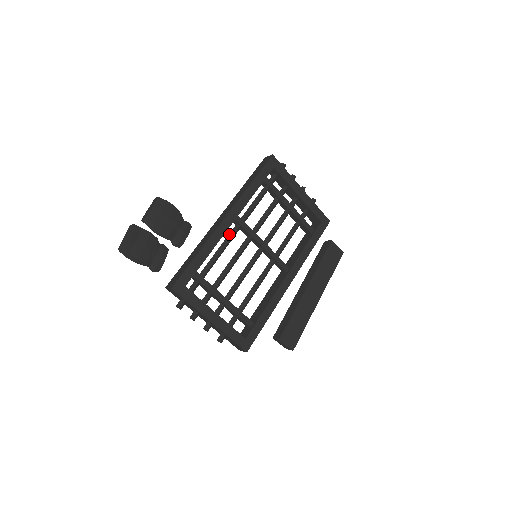
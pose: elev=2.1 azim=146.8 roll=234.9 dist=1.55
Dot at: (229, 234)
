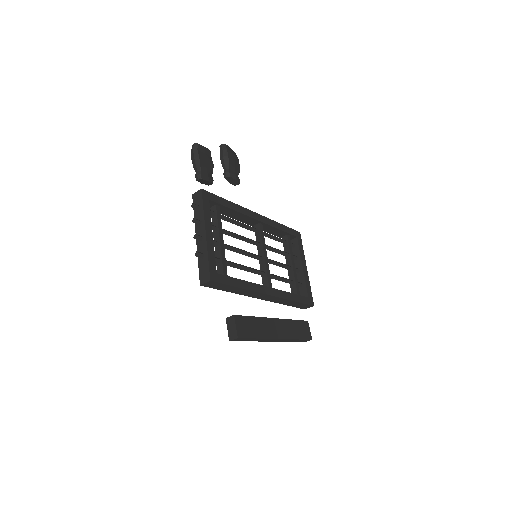
Dot at: (250, 226)
